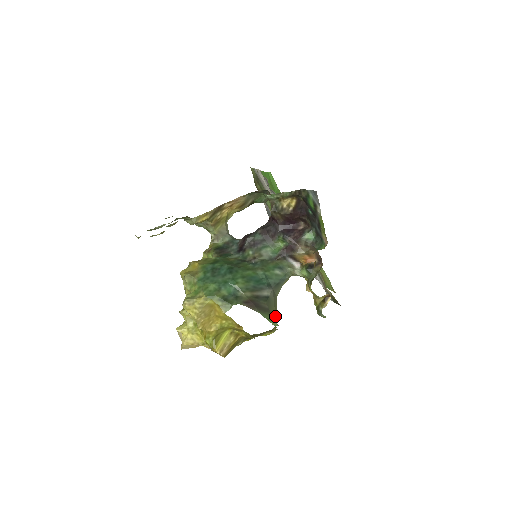
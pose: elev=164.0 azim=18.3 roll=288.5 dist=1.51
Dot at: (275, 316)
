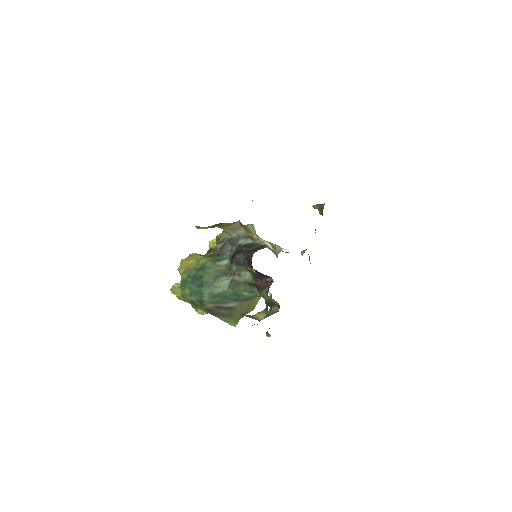
Dot at: (240, 315)
